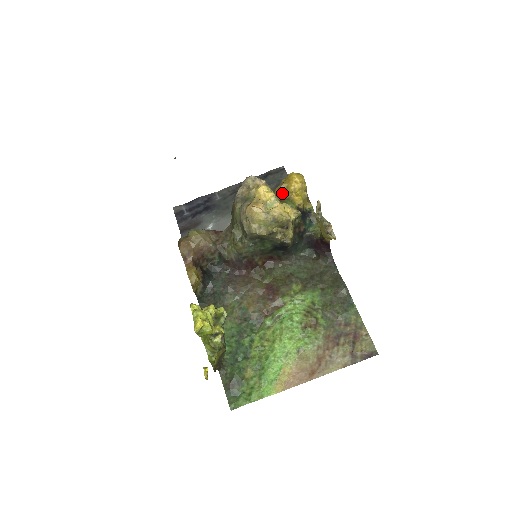
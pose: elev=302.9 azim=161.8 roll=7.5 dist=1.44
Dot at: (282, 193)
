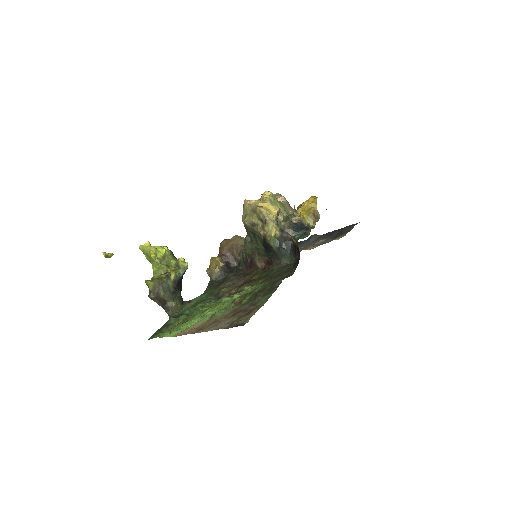
Dot at: occluded
